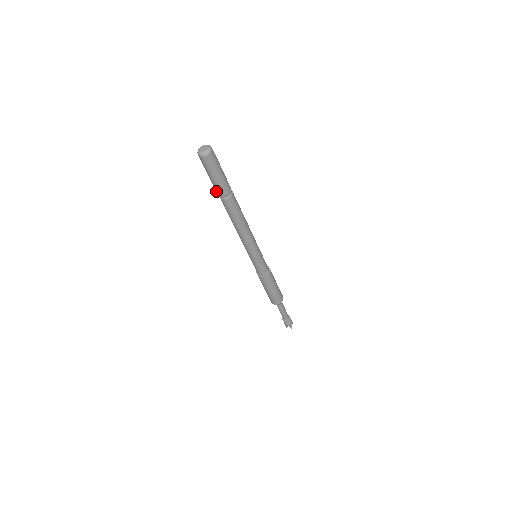
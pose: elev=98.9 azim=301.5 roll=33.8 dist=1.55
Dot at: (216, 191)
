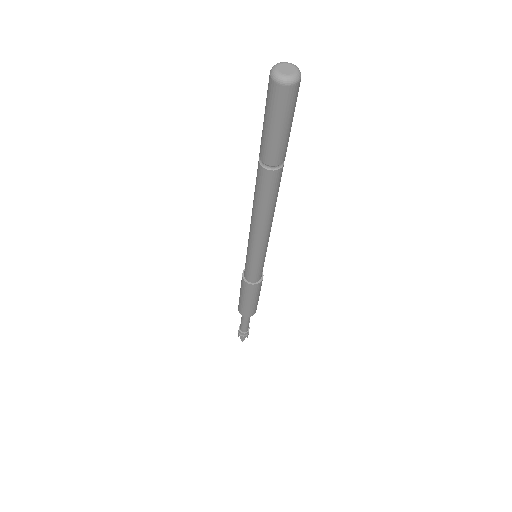
Dot at: (260, 146)
